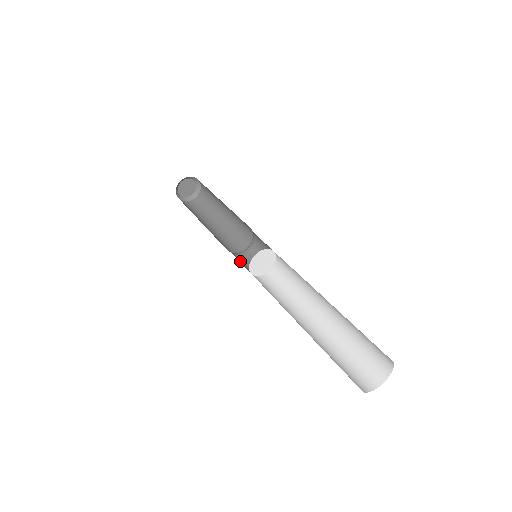
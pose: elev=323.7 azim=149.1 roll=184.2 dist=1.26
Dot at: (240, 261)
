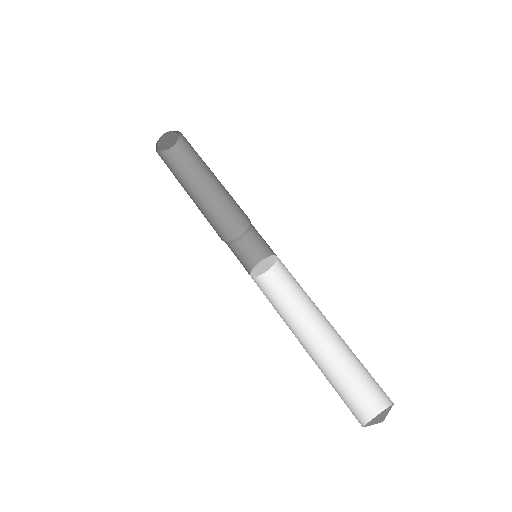
Dot at: (239, 256)
